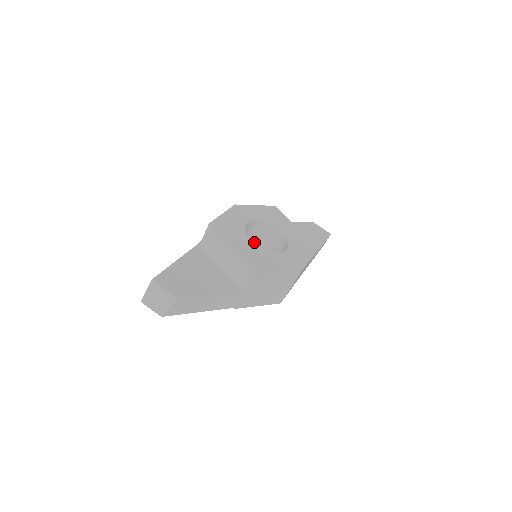
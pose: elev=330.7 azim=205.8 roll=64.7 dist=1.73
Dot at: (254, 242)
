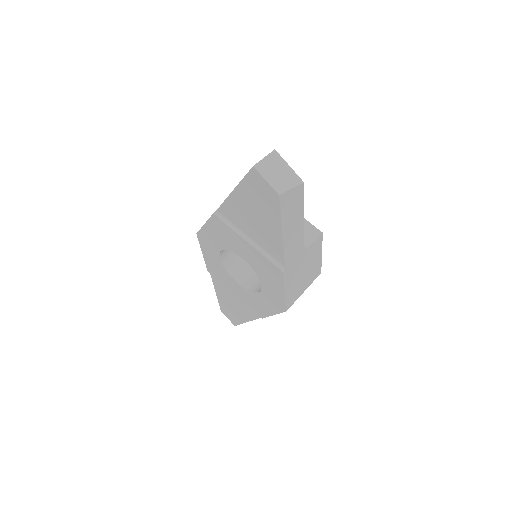
Dot at: occluded
